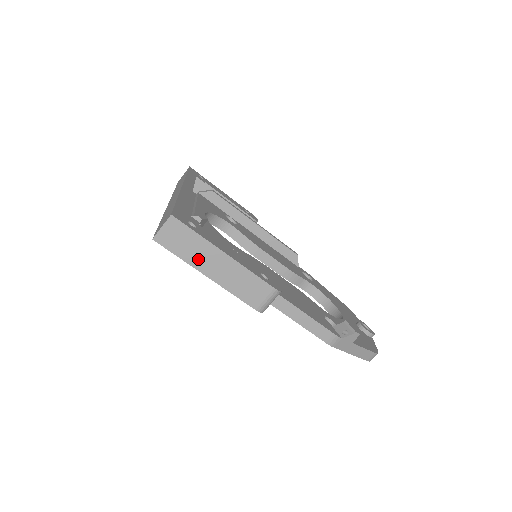
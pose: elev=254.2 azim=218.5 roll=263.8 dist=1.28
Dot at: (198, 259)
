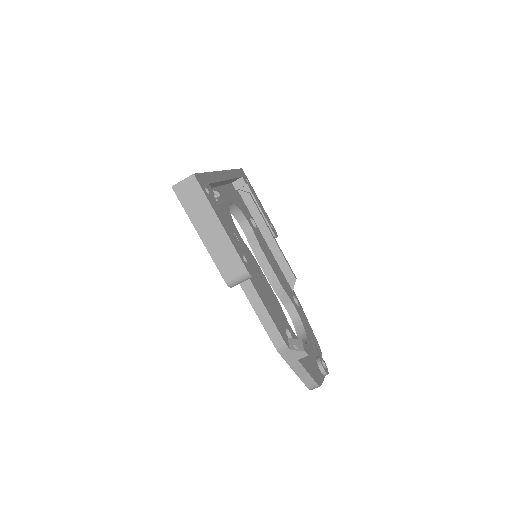
Dot at: (198, 218)
